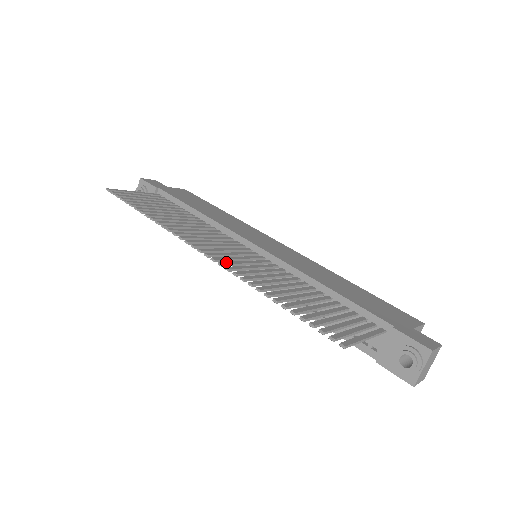
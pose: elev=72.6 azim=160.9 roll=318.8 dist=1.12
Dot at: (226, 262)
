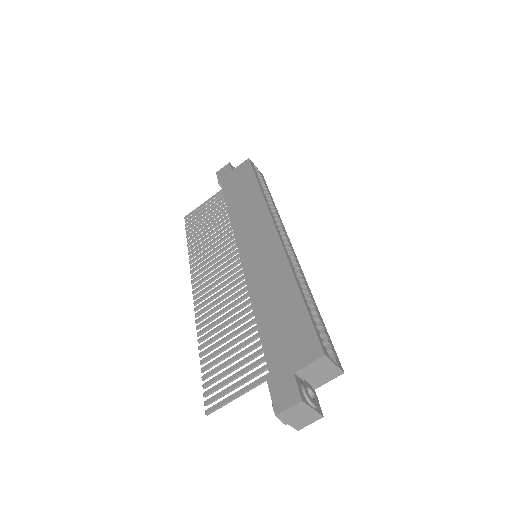
Dot at: (200, 304)
